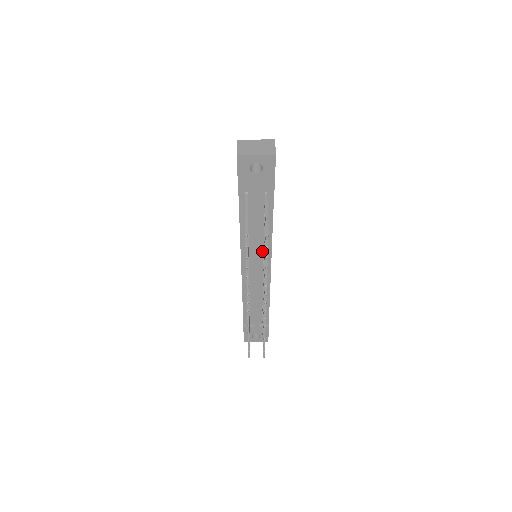
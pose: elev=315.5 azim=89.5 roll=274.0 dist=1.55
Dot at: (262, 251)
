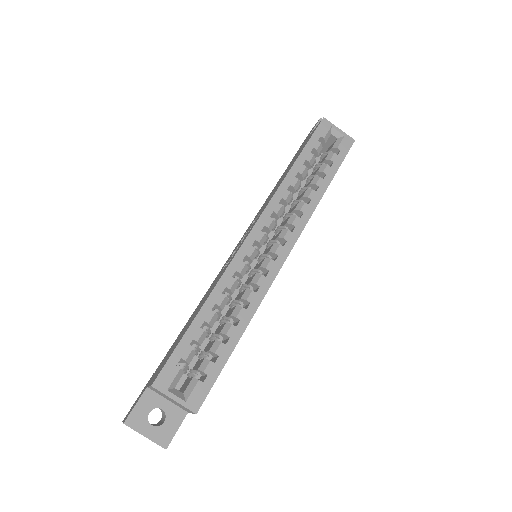
Dot at: occluded
